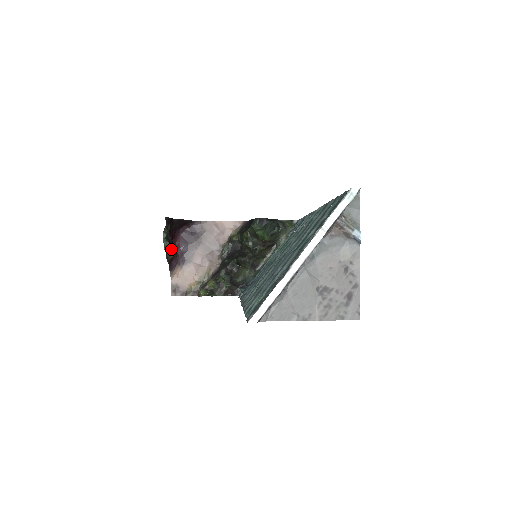
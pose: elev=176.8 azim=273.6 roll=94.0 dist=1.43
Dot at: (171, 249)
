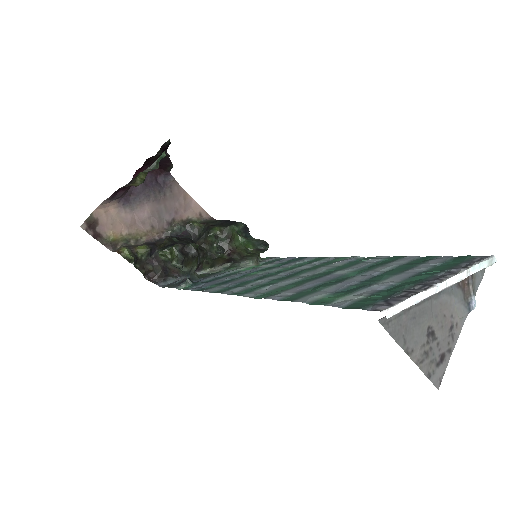
Dot at: occluded
